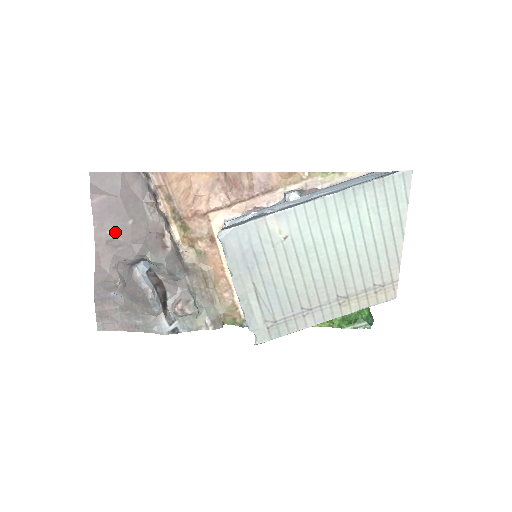
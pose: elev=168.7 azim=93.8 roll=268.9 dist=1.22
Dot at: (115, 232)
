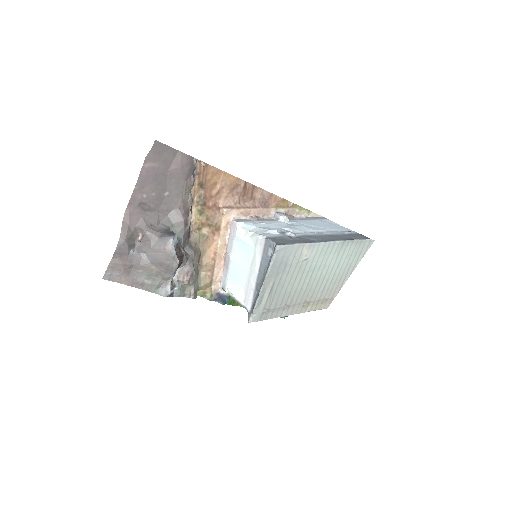
Dot at: (150, 198)
